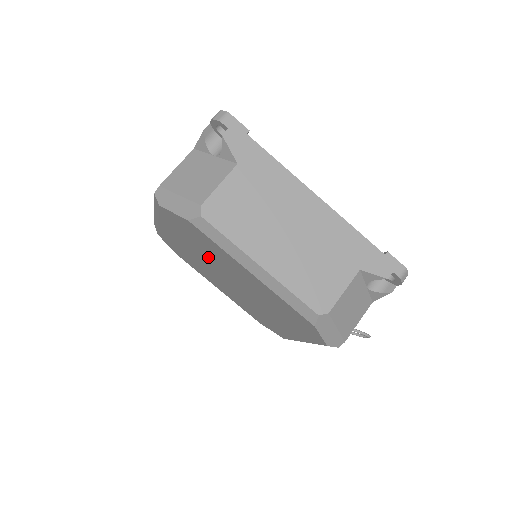
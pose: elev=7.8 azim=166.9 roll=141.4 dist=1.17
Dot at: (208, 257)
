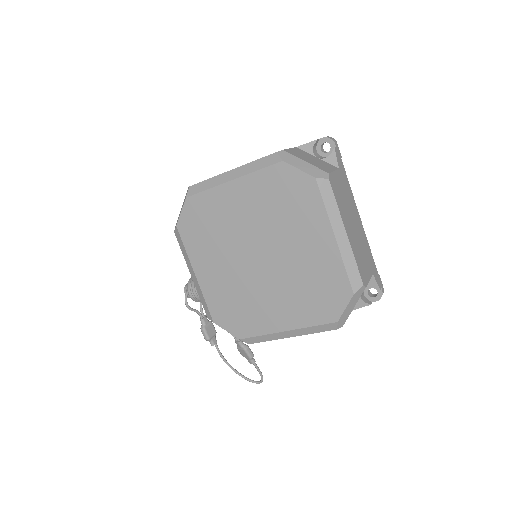
Dot at: (269, 223)
